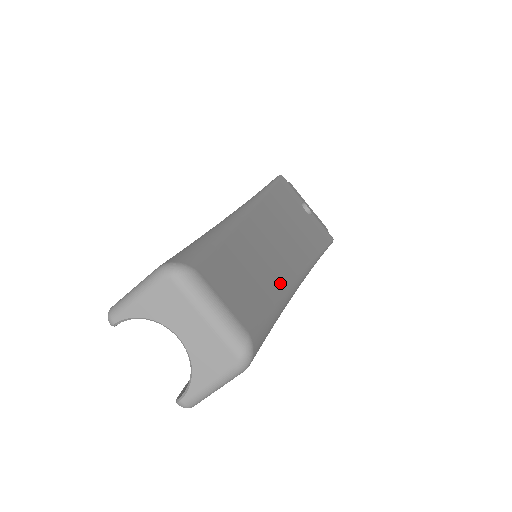
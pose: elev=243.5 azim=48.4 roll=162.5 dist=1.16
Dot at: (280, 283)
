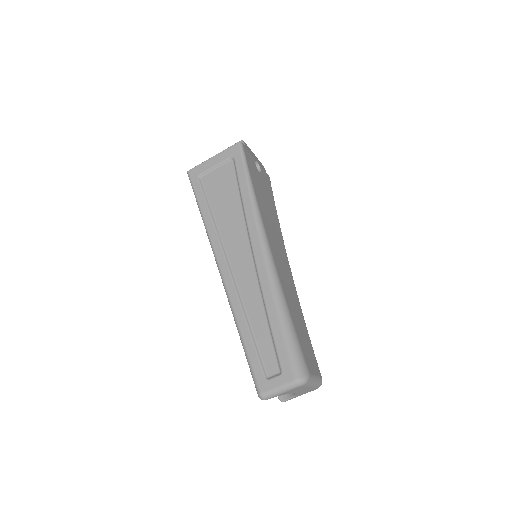
Dot at: (299, 306)
